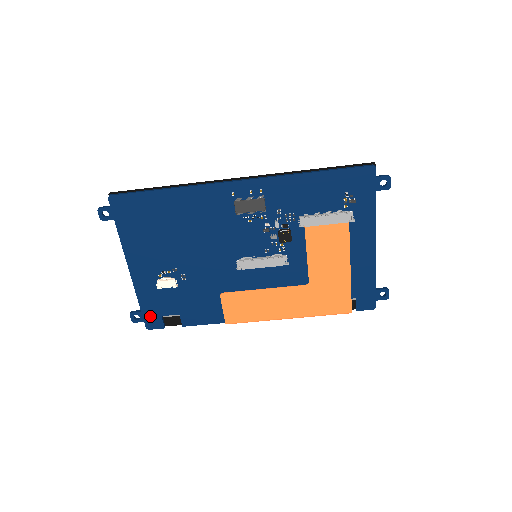
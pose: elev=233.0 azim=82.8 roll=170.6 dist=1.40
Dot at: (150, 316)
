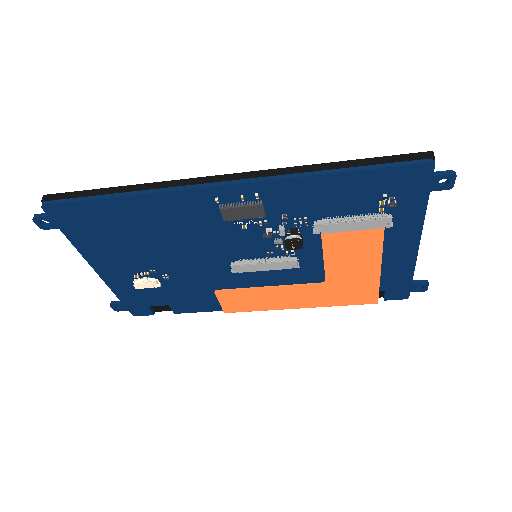
Dot at: (134, 307)
